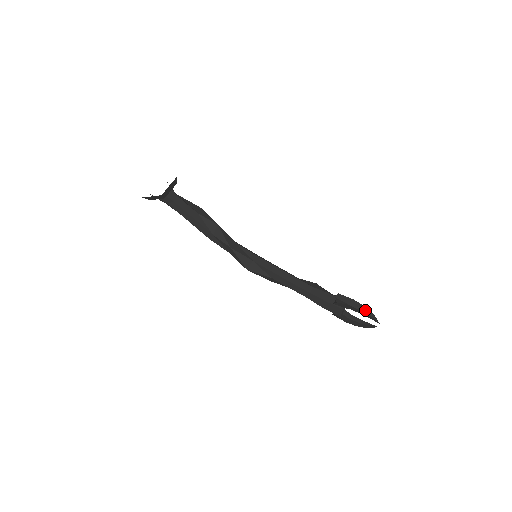
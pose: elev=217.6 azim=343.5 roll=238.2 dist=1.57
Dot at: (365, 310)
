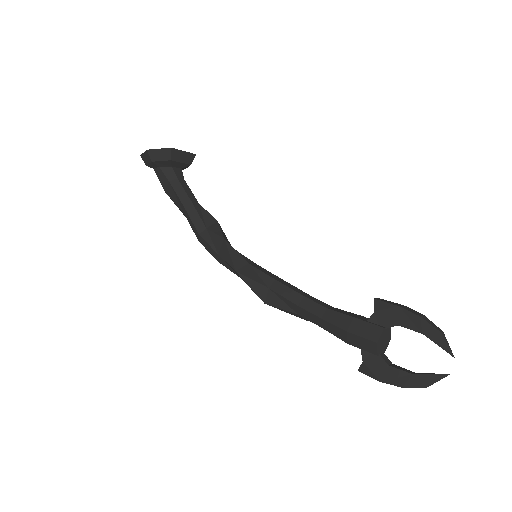
Dot at: (427, 320)
